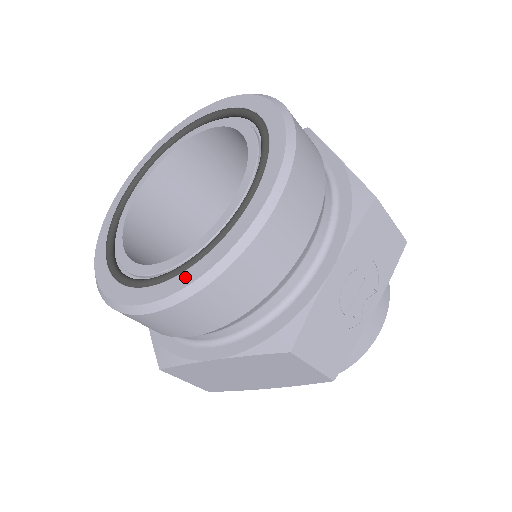
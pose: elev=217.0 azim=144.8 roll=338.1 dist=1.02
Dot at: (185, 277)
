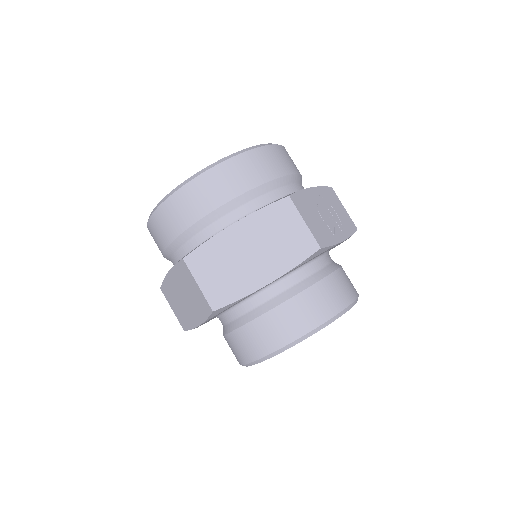
Dot at: occluded
